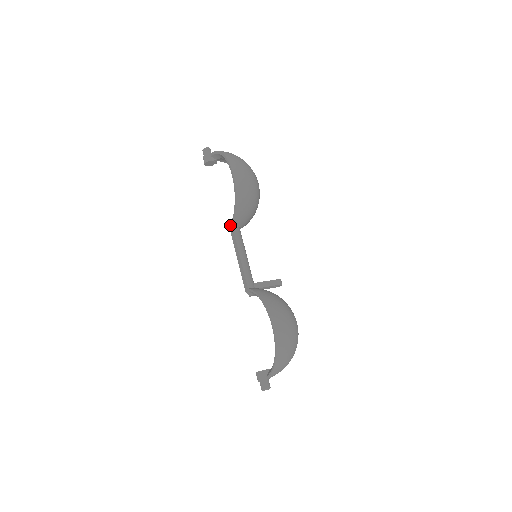
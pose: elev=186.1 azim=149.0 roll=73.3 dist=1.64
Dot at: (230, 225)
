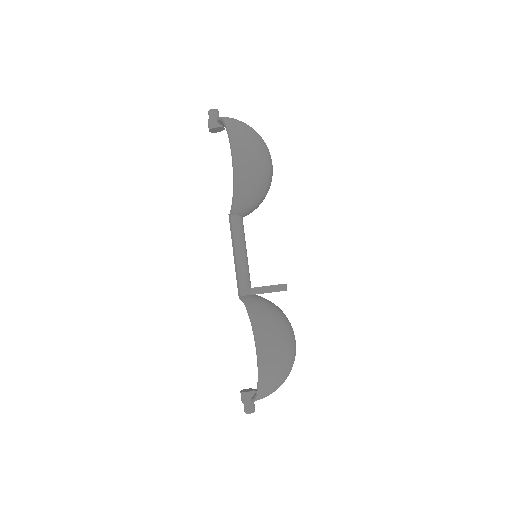
Dot at: (229, 214)
